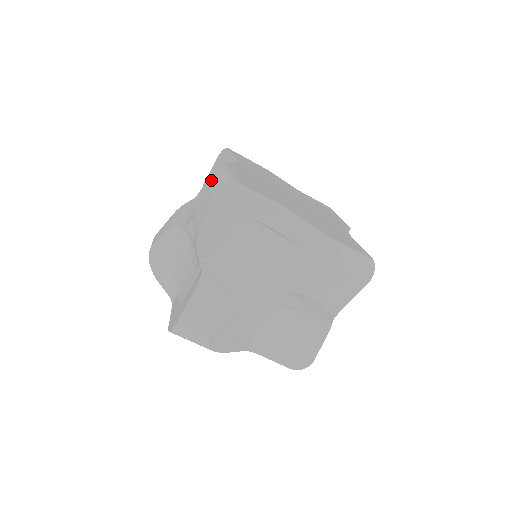
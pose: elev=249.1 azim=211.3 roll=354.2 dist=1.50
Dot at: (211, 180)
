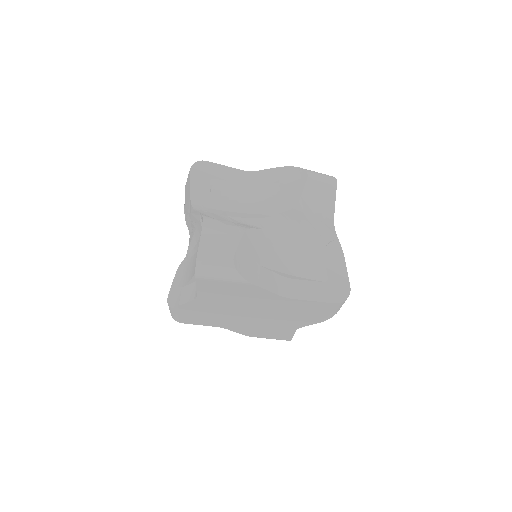
Dot at: occluded
